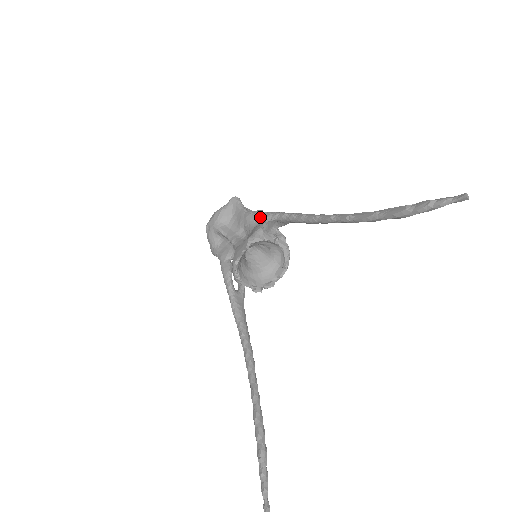
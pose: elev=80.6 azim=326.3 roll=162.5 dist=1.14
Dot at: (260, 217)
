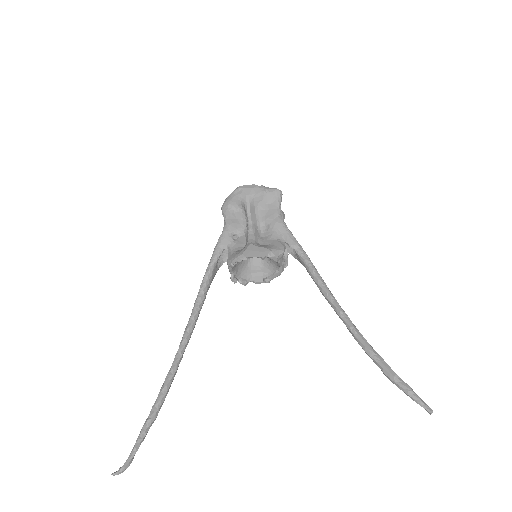
Dot at: (288, 237)
